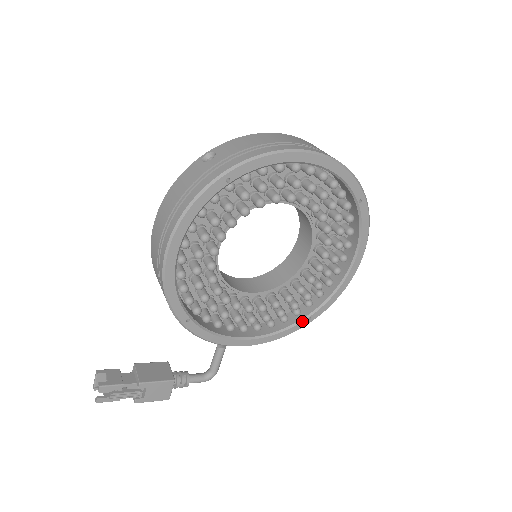
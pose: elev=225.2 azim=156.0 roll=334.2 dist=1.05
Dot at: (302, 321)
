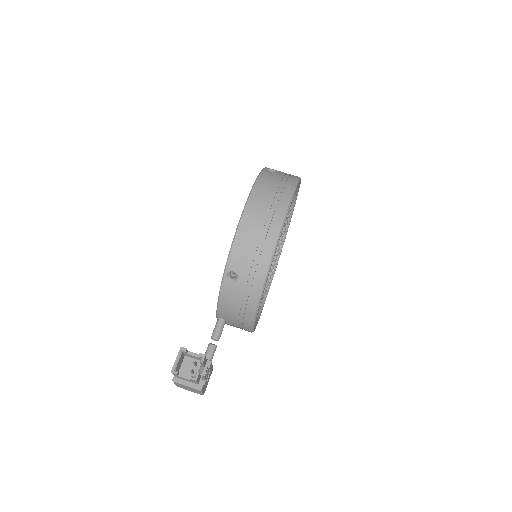
Dot at: (258, 319)
